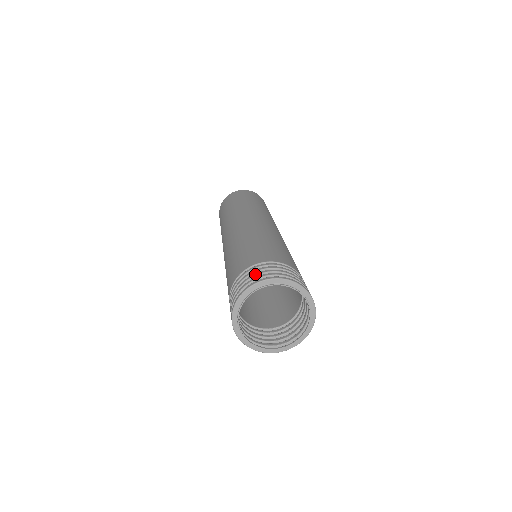
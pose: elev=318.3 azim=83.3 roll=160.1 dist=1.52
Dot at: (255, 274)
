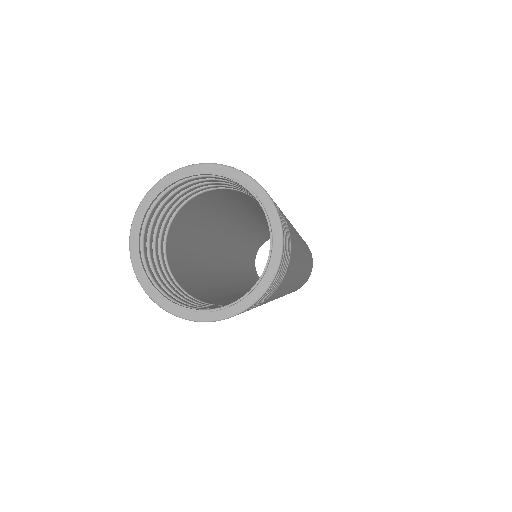
Dot at: occluded
